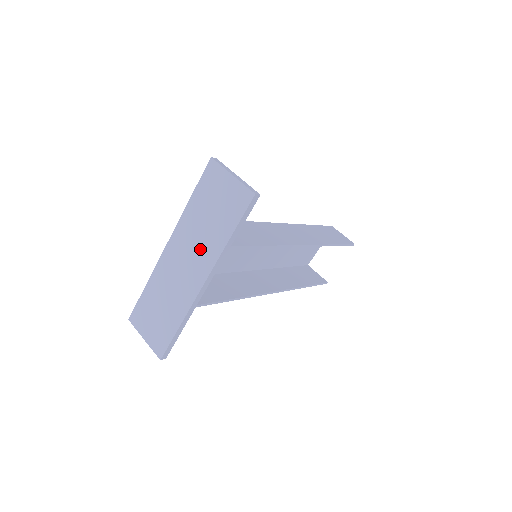
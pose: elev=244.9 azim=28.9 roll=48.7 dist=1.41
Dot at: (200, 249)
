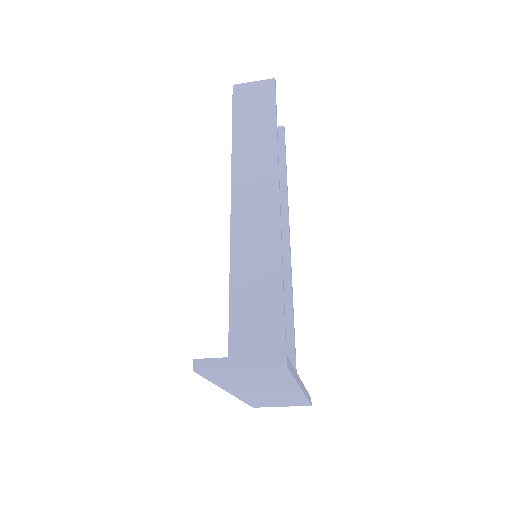
Dot at: (270, 388)
